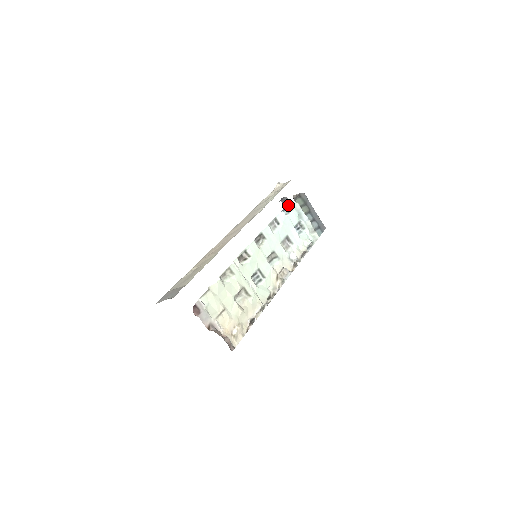
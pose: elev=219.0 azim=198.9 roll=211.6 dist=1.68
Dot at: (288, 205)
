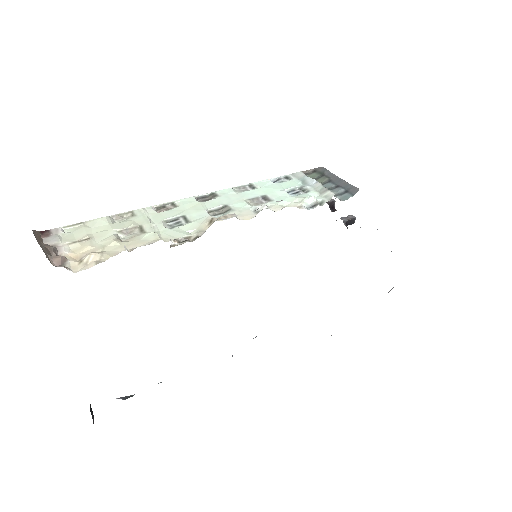
Dot at: (285, 177)
